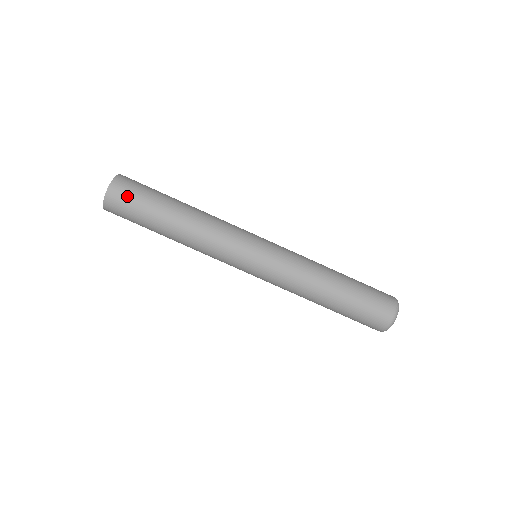
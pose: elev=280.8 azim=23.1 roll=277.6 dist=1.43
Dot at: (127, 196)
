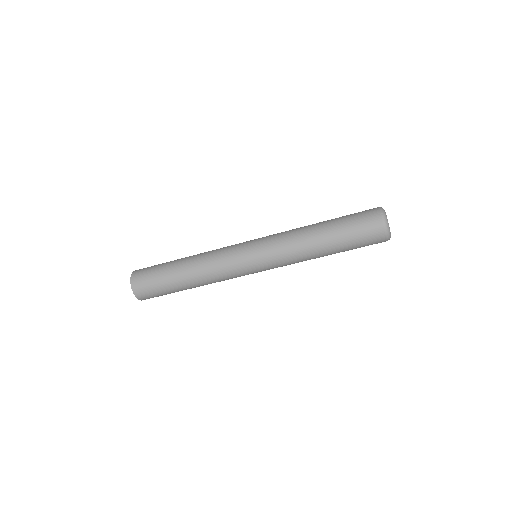
Dot at: (145, 282)
